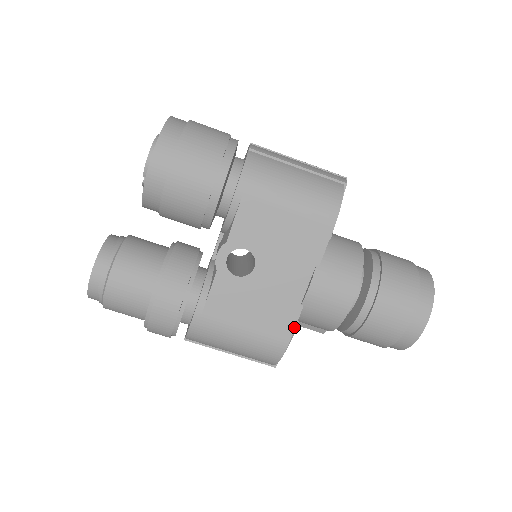
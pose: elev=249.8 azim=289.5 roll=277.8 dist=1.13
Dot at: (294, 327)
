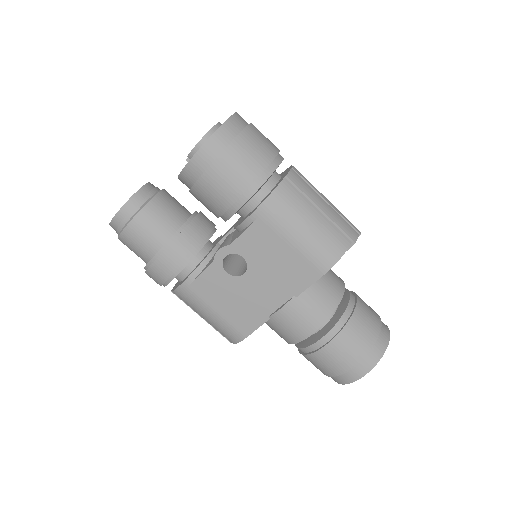
Dot at: (256, 329)
